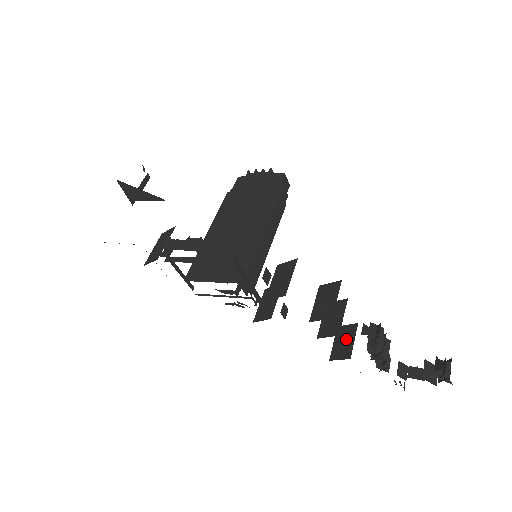
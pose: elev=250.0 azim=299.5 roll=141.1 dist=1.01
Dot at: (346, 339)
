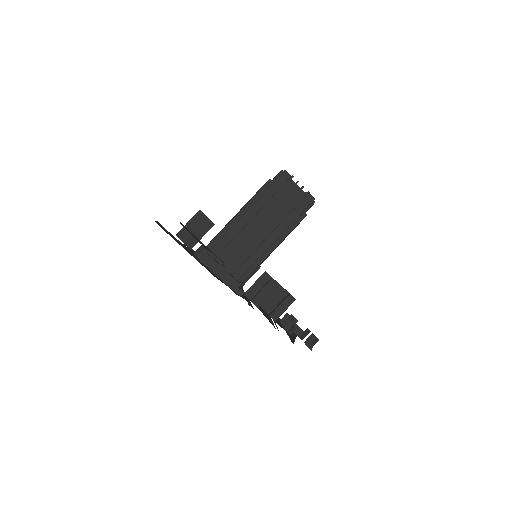
Dot at: occluded
